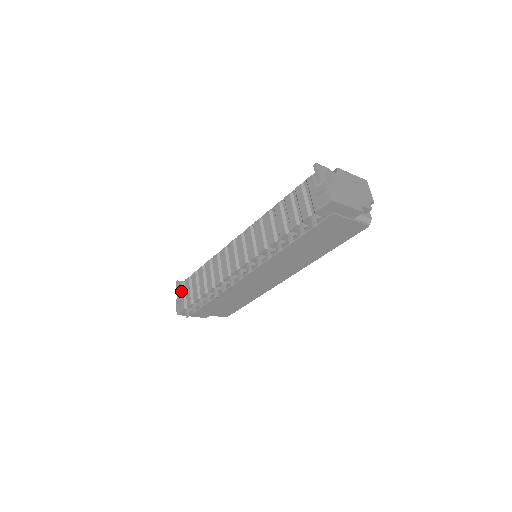
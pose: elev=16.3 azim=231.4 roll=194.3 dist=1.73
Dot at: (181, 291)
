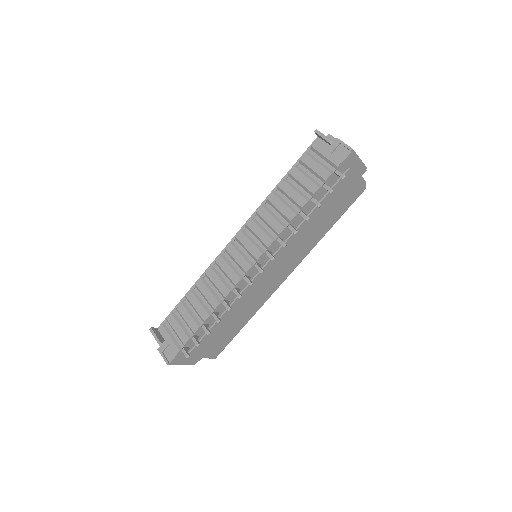
Dot at: (164, 334)
